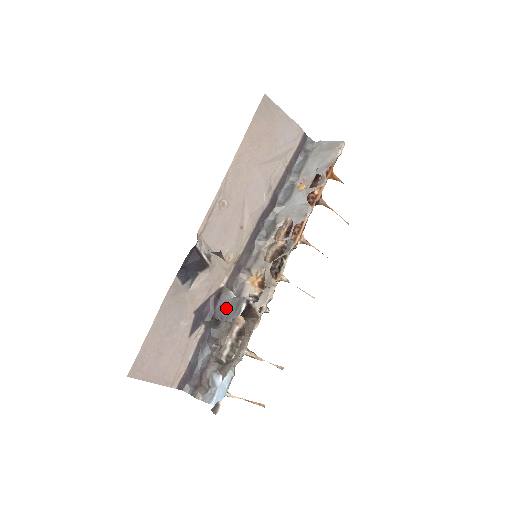
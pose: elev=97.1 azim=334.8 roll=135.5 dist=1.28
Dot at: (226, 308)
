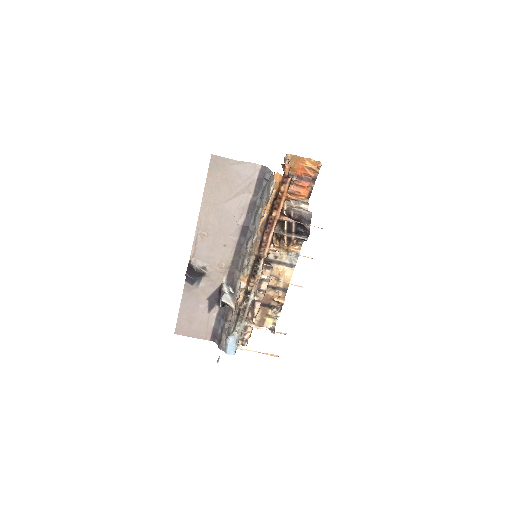
Dot at: occluded
